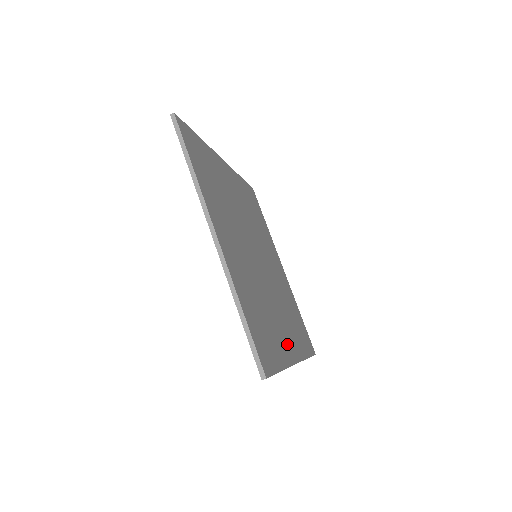
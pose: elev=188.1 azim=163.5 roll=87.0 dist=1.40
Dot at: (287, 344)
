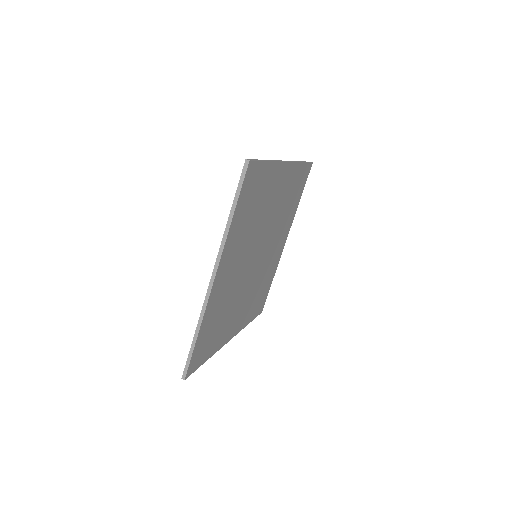
Dot at: (231, 329)
